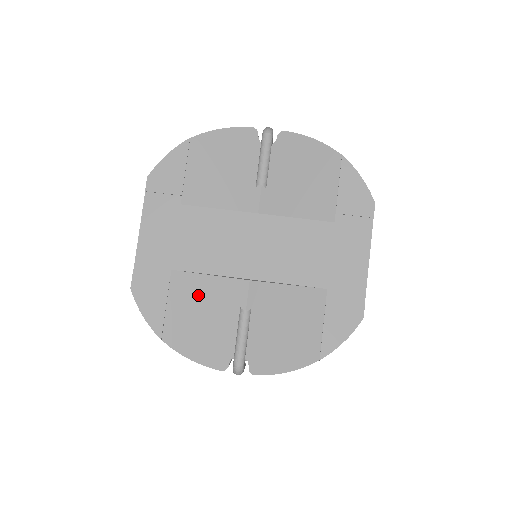
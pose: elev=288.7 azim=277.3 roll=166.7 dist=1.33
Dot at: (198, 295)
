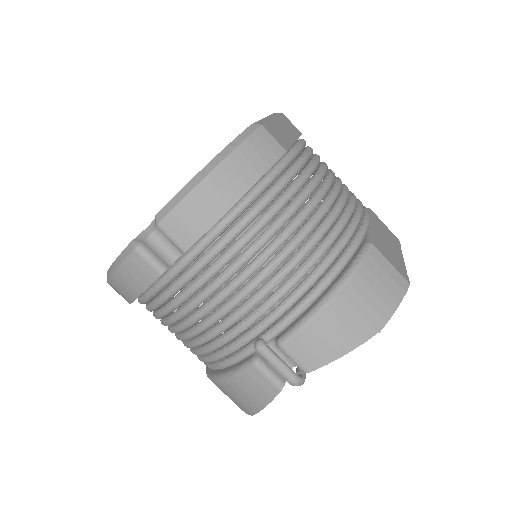
Dot at: occluded
